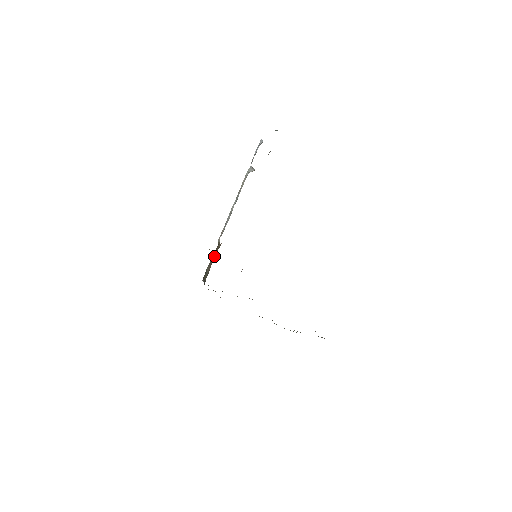
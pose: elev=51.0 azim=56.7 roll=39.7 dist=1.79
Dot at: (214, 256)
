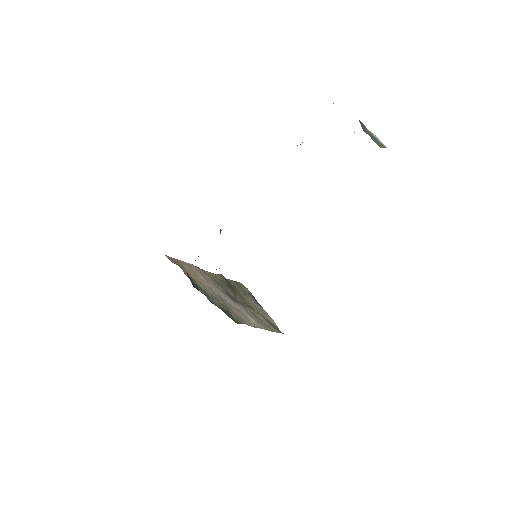
Dot at: occluded
